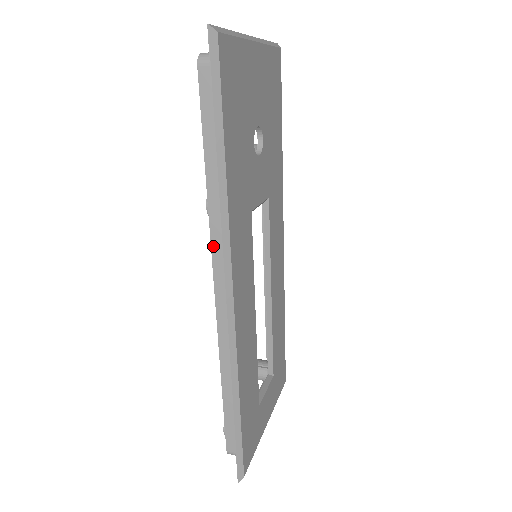
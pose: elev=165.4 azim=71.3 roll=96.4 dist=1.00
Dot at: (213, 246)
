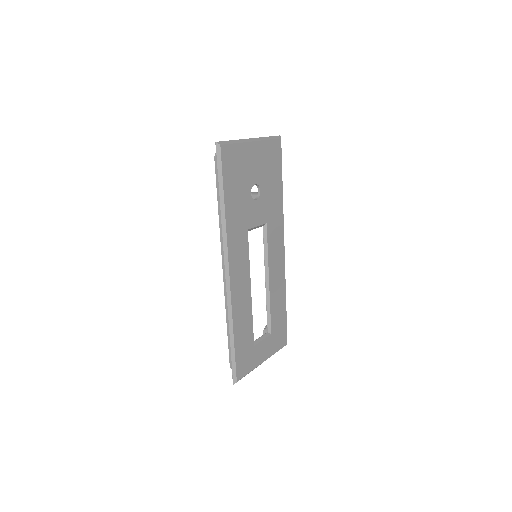
Dot at: (222, 246)
